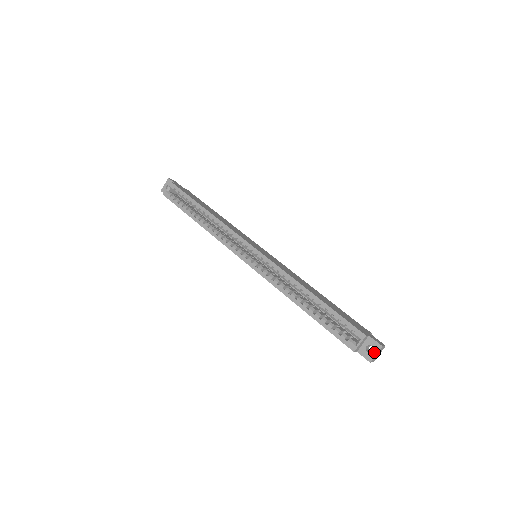
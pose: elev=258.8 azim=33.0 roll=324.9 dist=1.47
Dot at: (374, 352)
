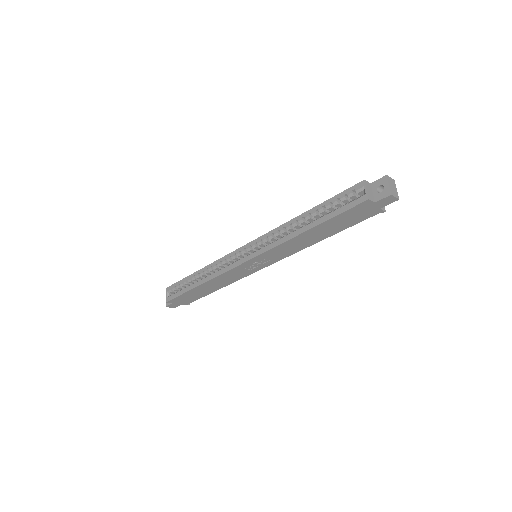
Dot at: (385, 186)
